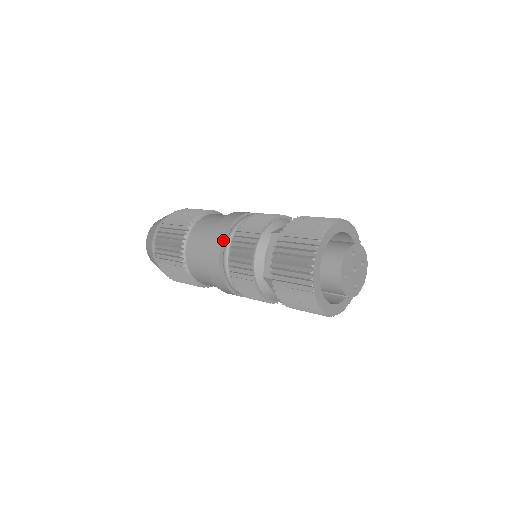
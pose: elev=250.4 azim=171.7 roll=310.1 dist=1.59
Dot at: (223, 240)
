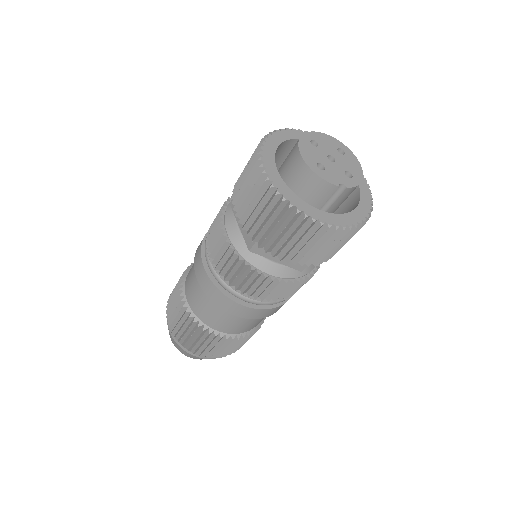
Dot at: (203, 258)
